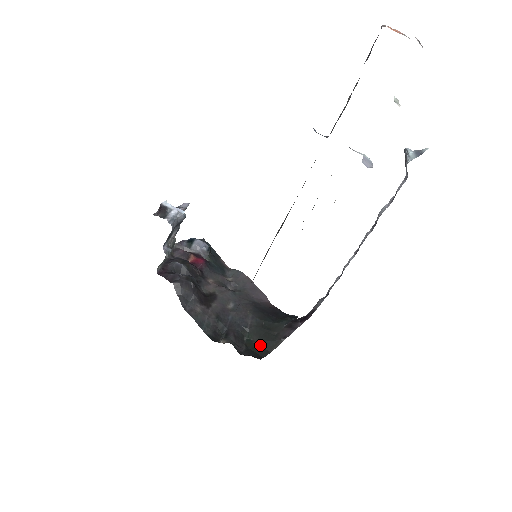
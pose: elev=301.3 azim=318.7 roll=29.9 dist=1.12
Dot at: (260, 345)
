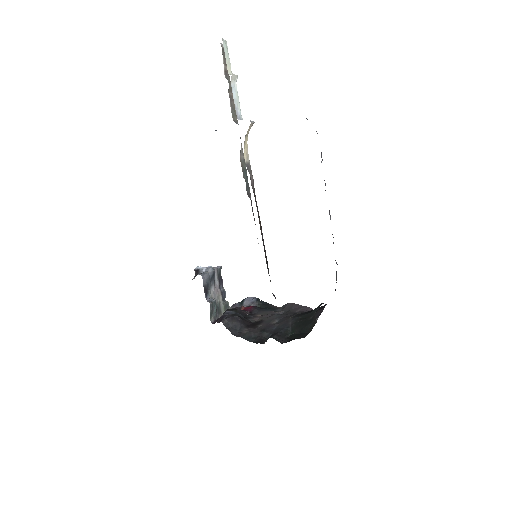
Dot at: (300, 332)
